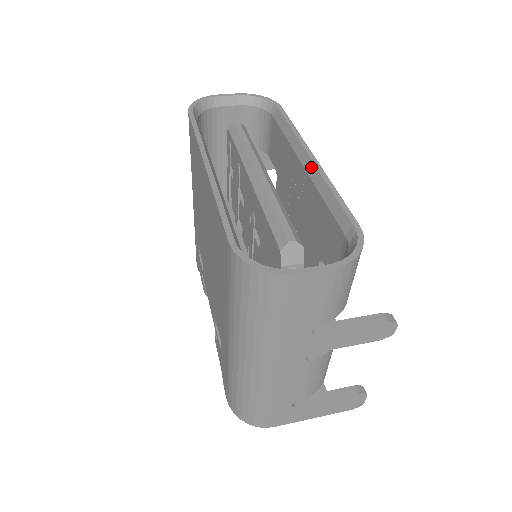
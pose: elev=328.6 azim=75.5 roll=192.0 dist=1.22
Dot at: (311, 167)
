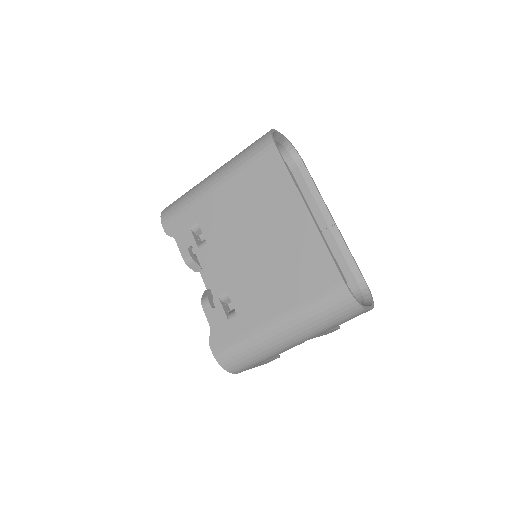
Dot at: (334, 228)
